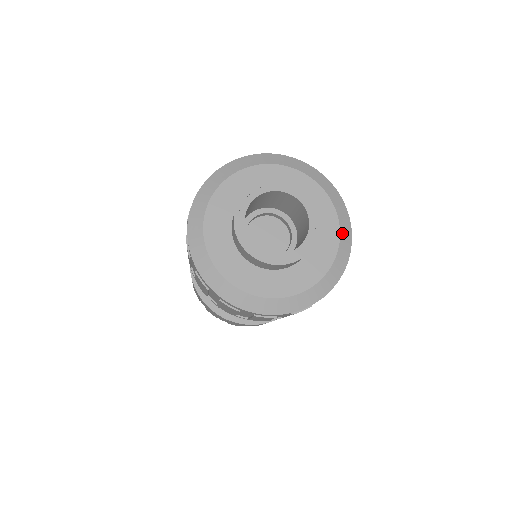
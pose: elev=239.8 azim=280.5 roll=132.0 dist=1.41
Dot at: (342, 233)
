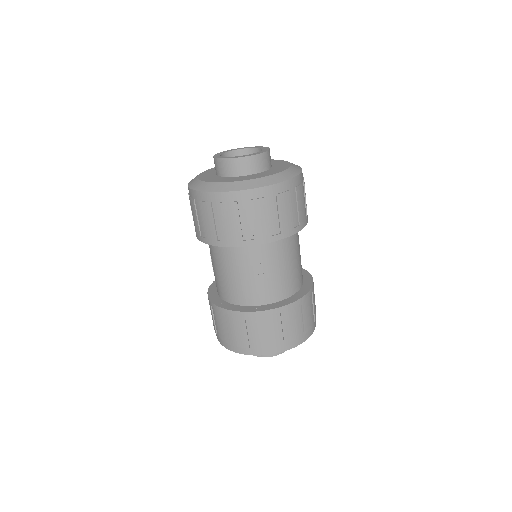
Dot at: occluded
